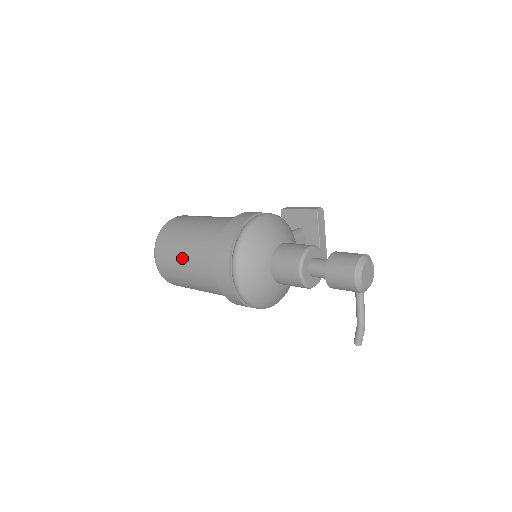
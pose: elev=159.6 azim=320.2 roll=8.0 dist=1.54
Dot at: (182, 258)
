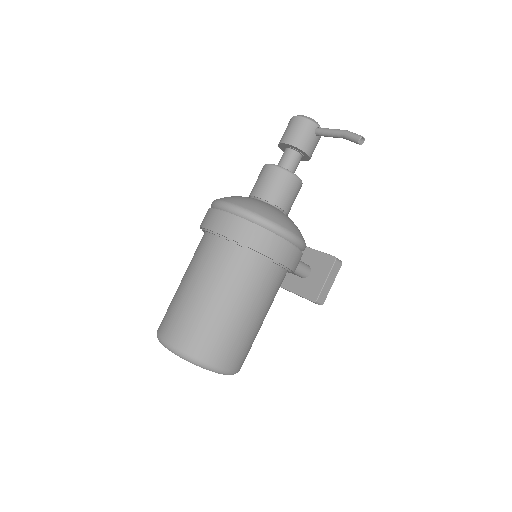
Dot at: (184, 288)
